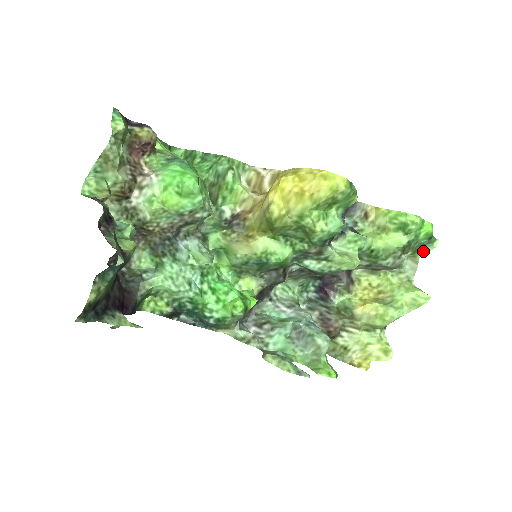
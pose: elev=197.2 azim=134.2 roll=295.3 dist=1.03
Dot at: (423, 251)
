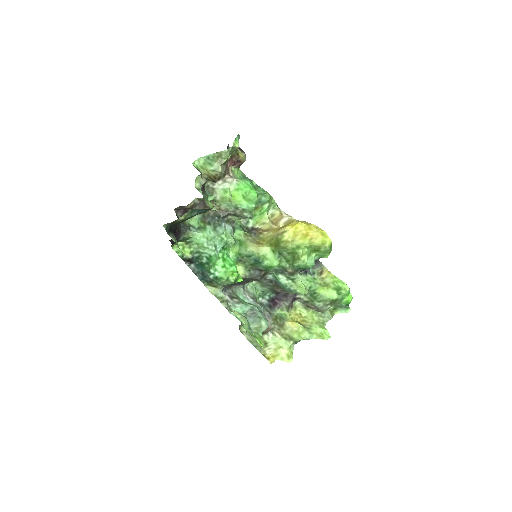
Dot at: (339, 311)
